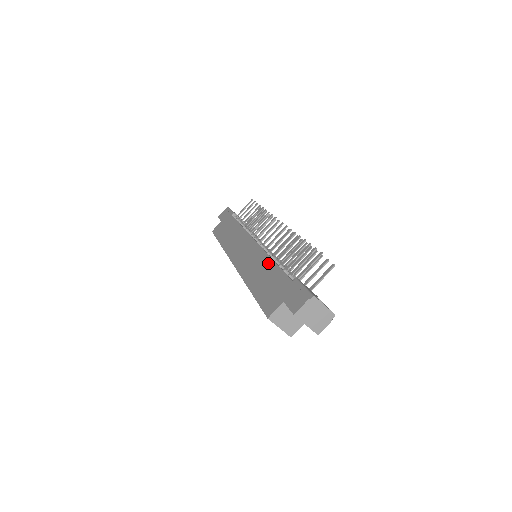
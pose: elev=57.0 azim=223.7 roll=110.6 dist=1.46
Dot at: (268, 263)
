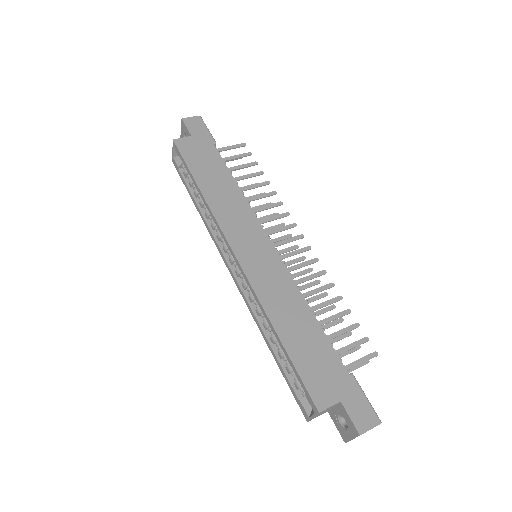
Dot at: (306, 312)
